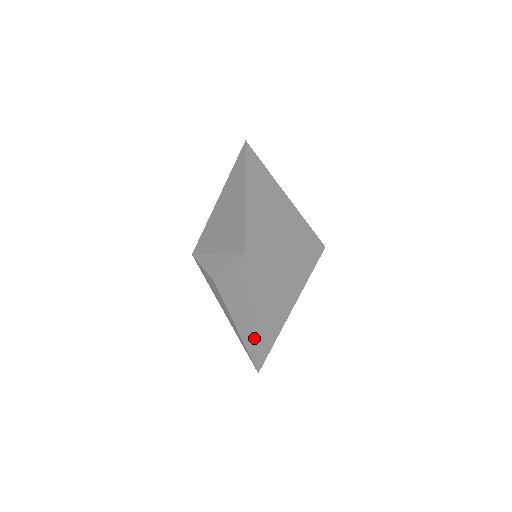
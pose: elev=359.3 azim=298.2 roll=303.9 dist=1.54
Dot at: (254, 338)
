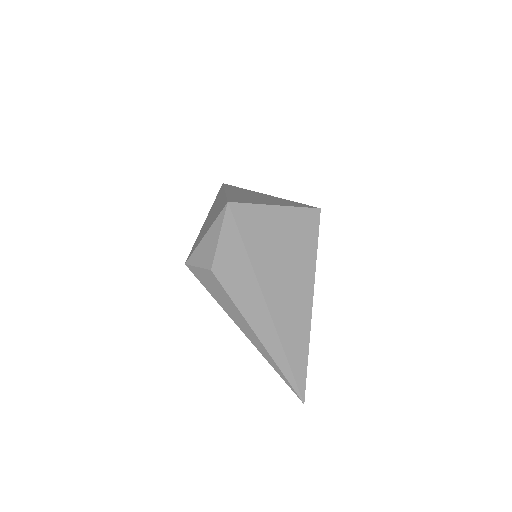
Dot at: (278, 337)
